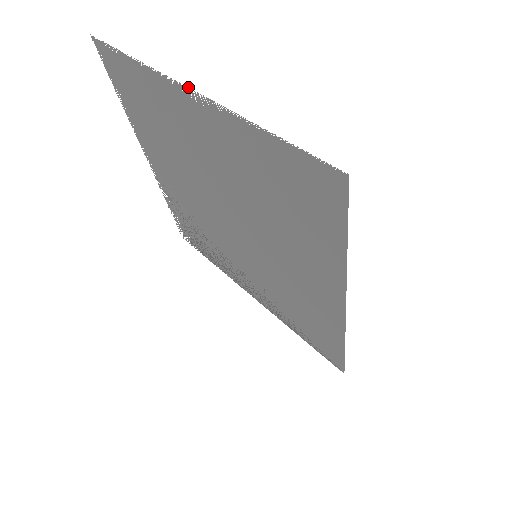
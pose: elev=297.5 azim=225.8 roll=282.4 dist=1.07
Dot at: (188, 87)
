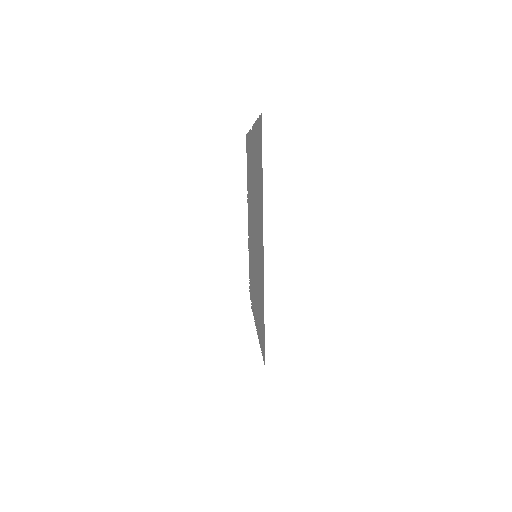
Dot at: (252, 126)
